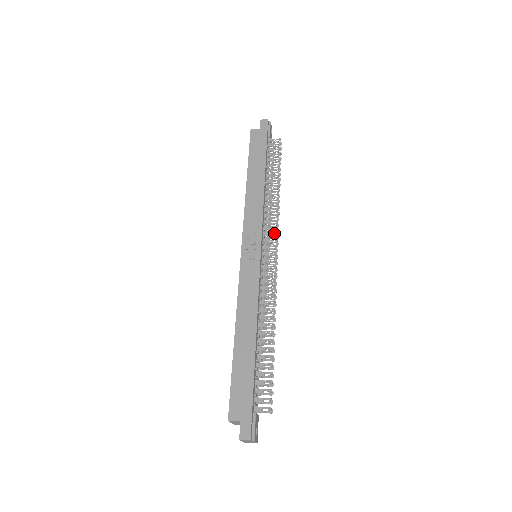
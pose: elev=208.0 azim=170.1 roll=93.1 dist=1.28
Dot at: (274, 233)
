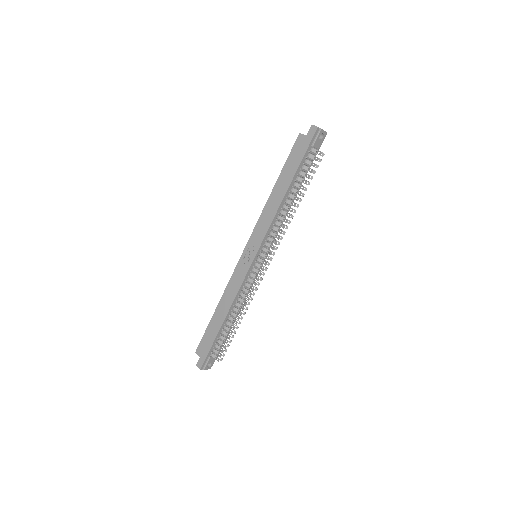
Dot at: (273, 246)
